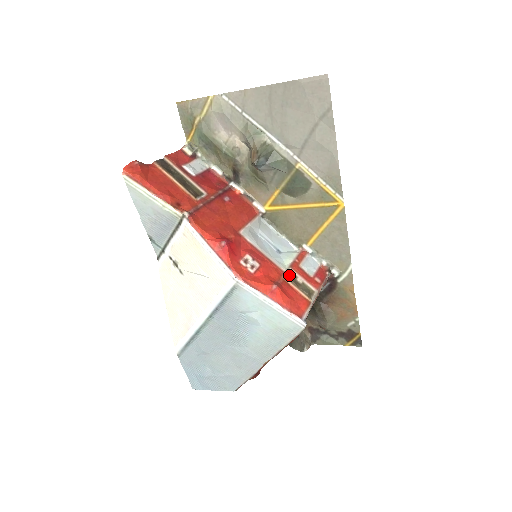
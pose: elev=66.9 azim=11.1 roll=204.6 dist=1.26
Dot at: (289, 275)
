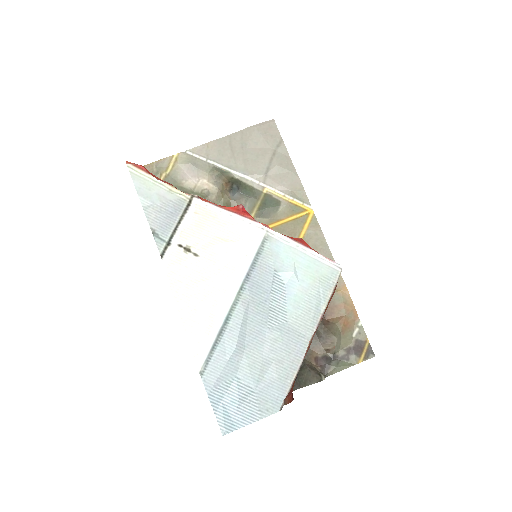
Dot at: occluded
